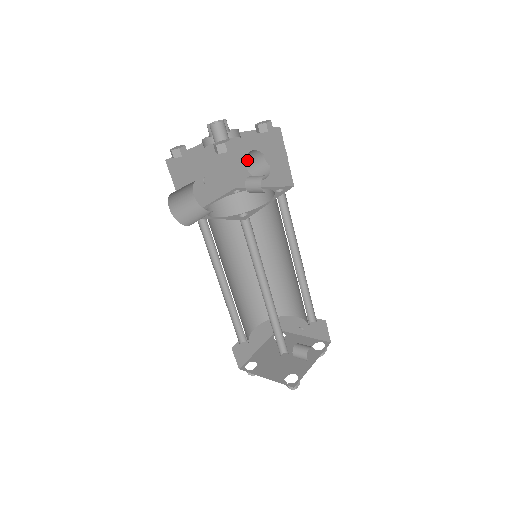
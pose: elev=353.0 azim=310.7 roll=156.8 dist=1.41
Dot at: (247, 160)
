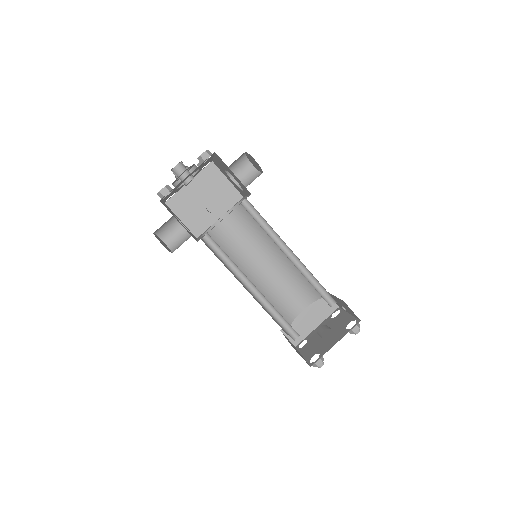
Dot at: (232, 176)
